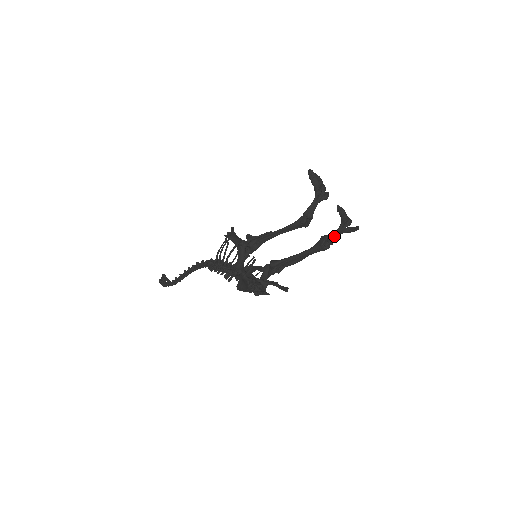
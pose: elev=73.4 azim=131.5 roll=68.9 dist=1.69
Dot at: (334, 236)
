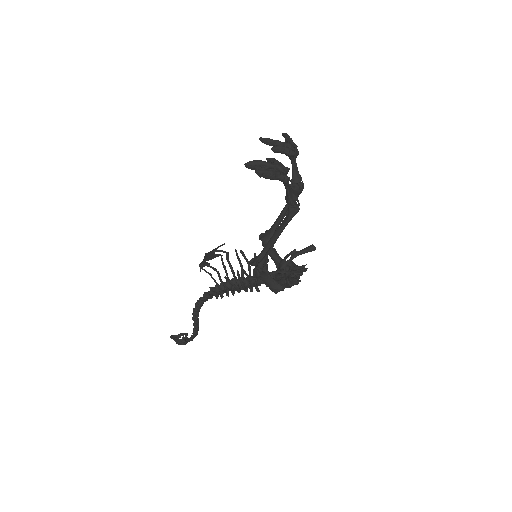
Dot at: (298, 174)
